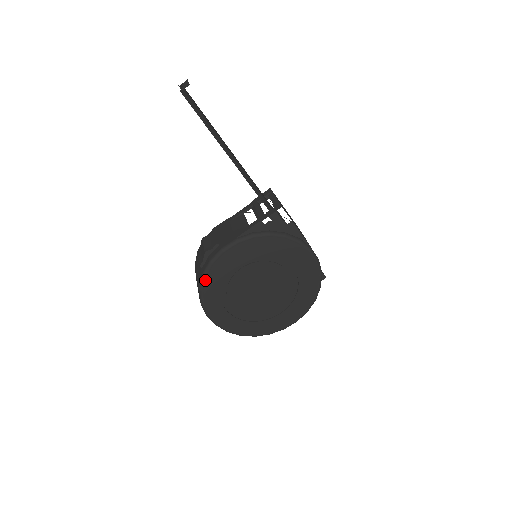
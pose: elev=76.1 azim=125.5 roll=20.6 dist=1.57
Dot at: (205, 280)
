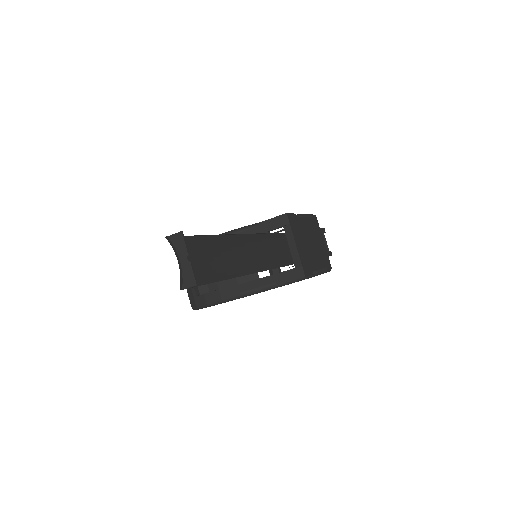
Dot at: occluded
